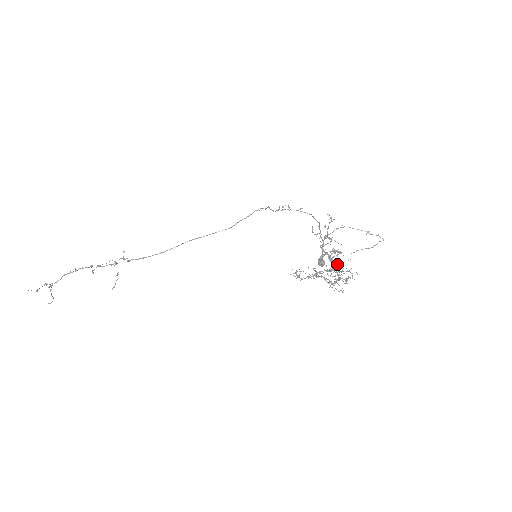
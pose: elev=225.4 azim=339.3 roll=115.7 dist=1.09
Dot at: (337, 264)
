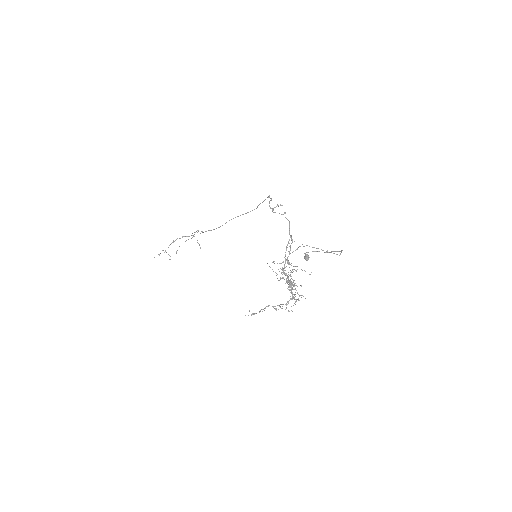
Dot at: (292, 285)
